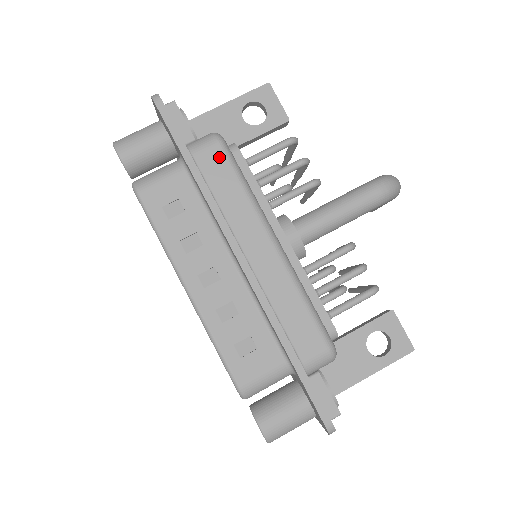
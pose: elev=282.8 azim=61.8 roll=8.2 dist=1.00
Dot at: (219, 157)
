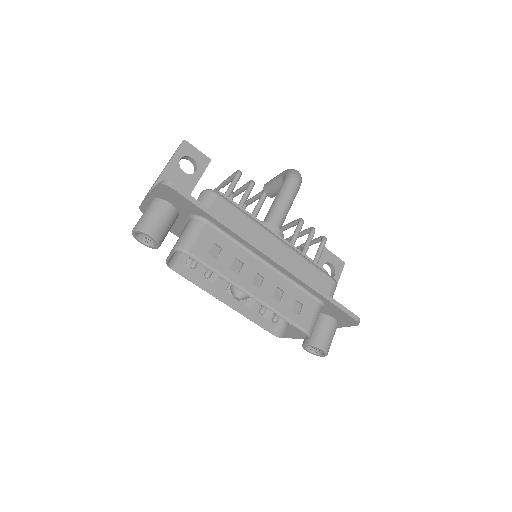
Dot at: (223, 204)
